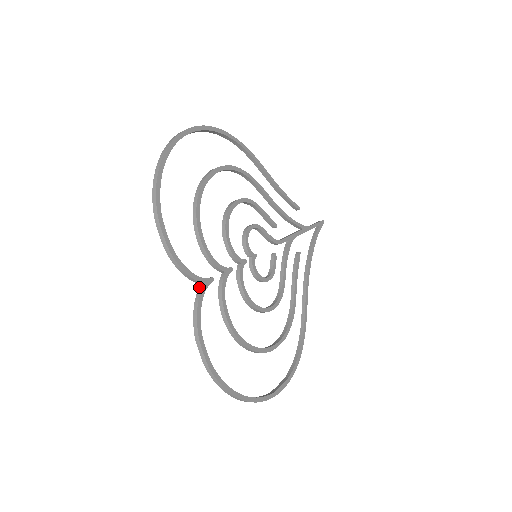
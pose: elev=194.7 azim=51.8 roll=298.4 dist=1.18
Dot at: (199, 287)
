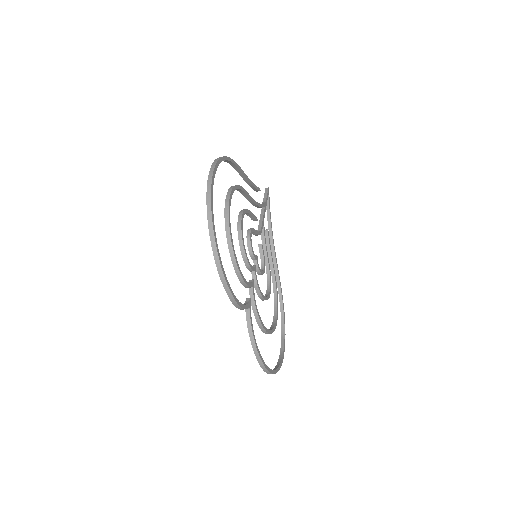
Dot at: (246, 311)
